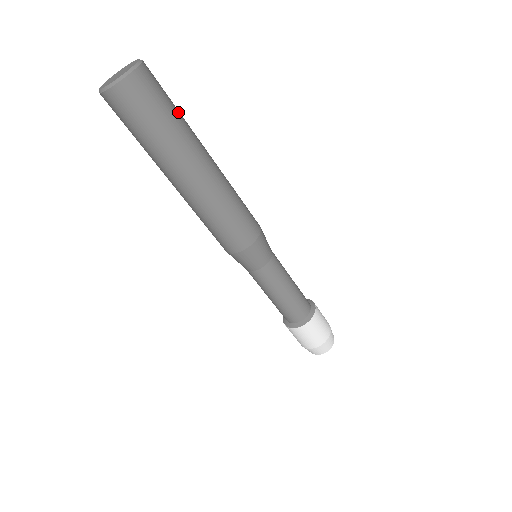
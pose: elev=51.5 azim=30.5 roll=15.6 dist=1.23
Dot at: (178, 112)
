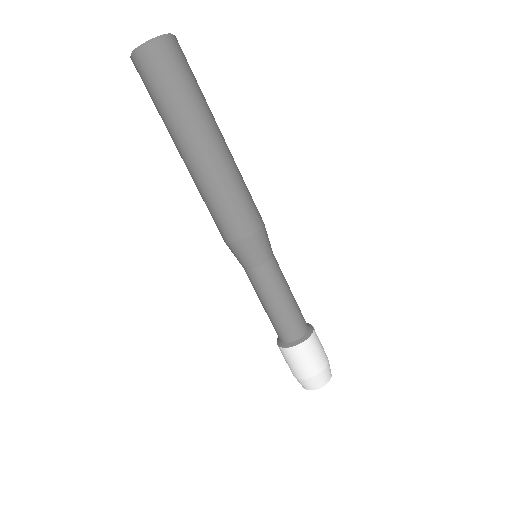
Dot at: (194, 89)
